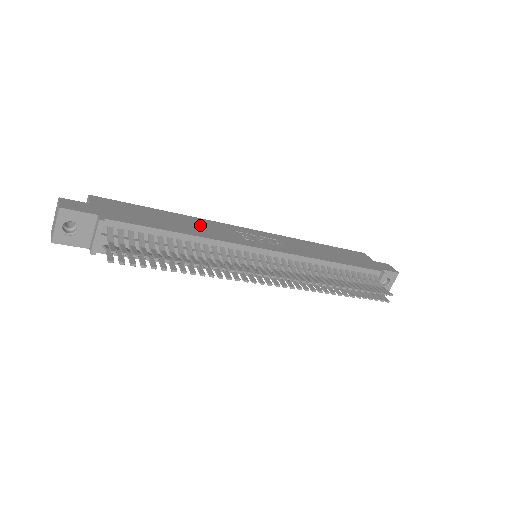
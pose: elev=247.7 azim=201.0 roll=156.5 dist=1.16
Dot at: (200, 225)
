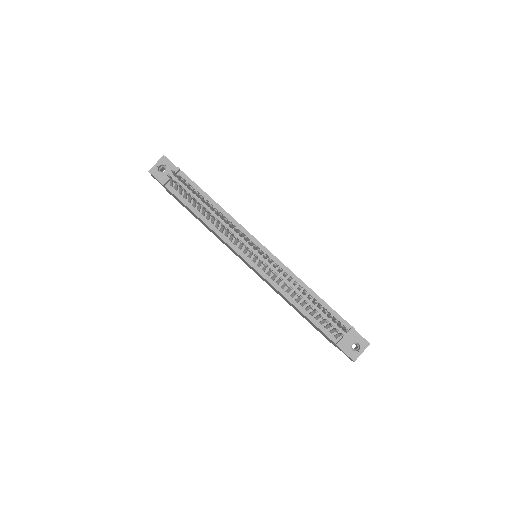
Dot at: occluded
